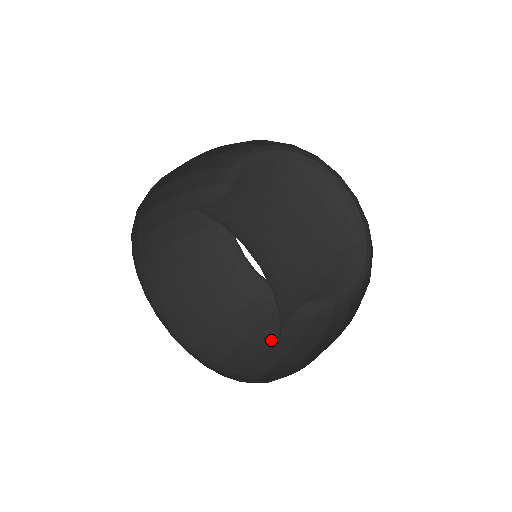
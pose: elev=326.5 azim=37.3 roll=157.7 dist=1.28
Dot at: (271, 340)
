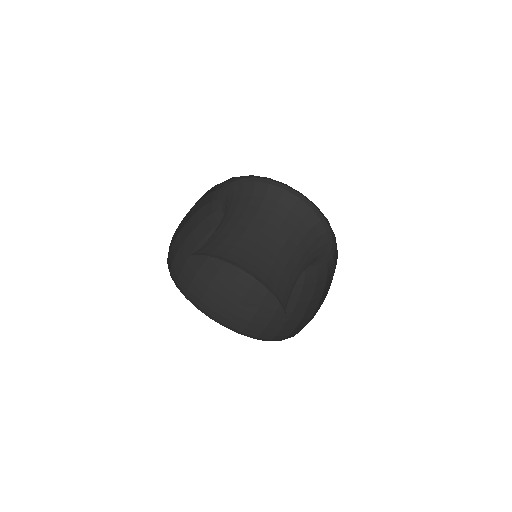
Dot at: (294, 303)
